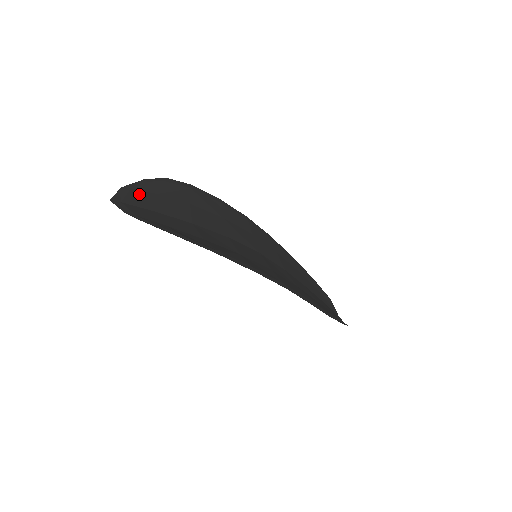
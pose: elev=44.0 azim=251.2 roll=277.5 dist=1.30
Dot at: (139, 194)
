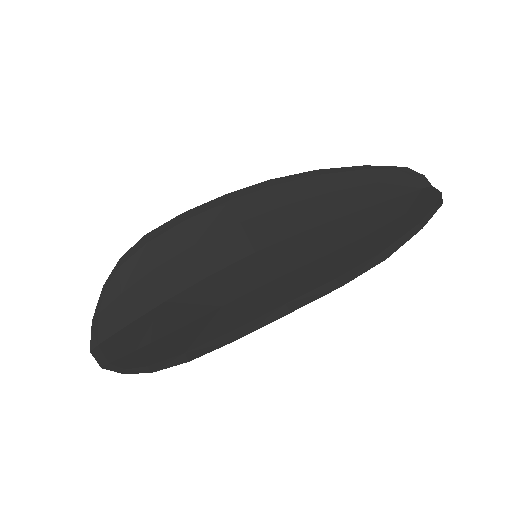
Dot at: (107, 314)
